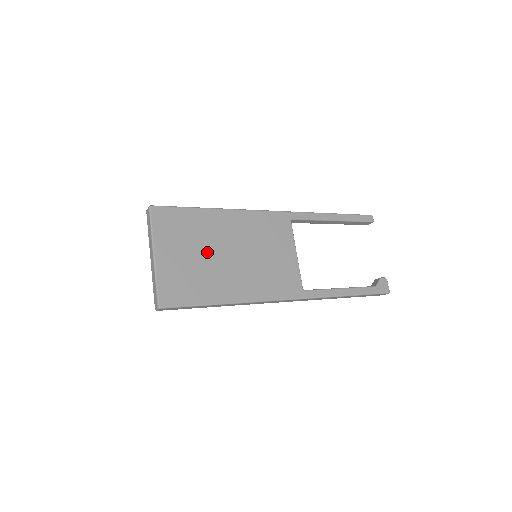
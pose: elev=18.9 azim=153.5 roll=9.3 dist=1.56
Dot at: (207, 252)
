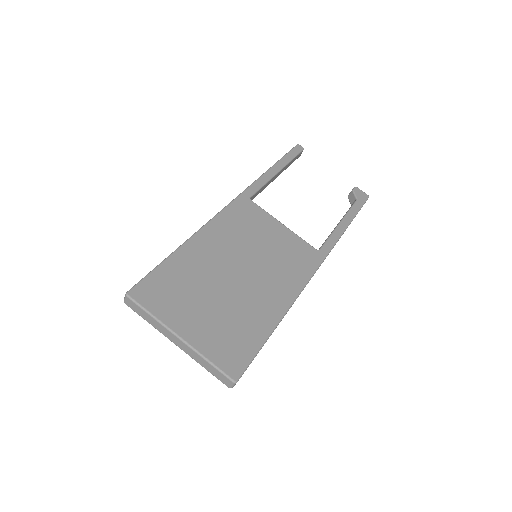
Dot at: (219, 290)
